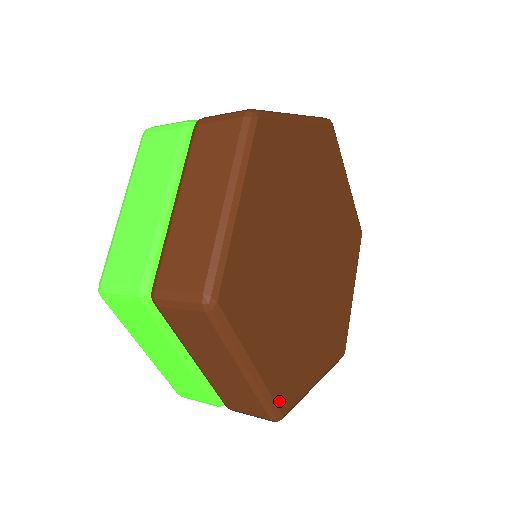
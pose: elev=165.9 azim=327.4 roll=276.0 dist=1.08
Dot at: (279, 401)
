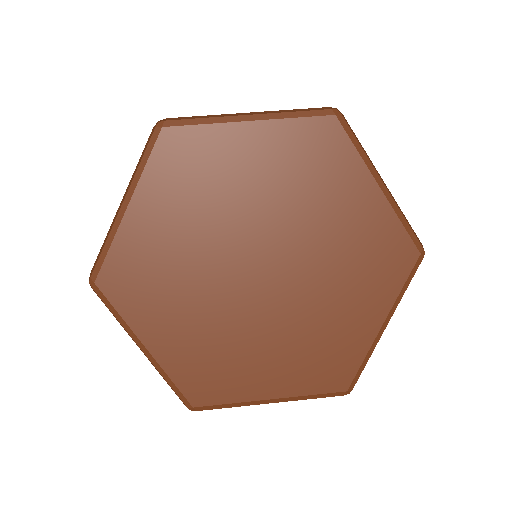
Dot at: (187, 392)
